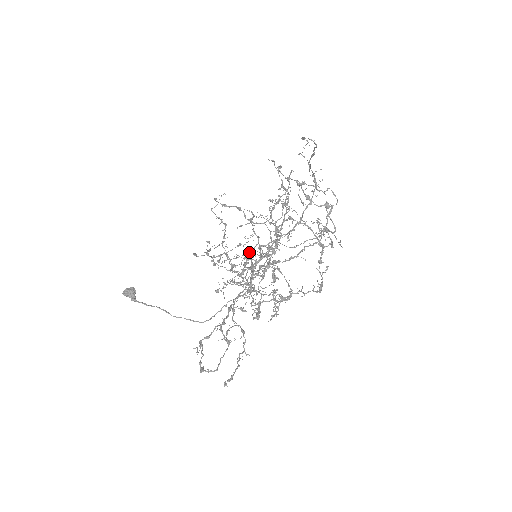
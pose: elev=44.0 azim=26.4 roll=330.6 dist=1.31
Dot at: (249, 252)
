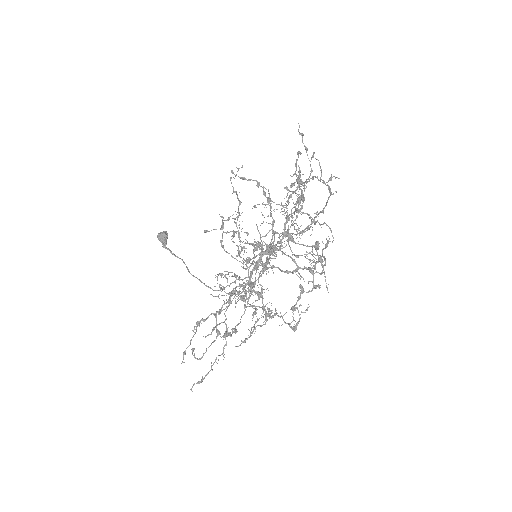
Dot at: (261, 237)
